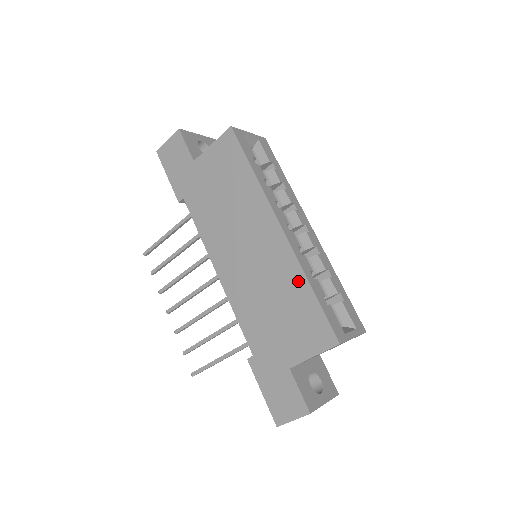
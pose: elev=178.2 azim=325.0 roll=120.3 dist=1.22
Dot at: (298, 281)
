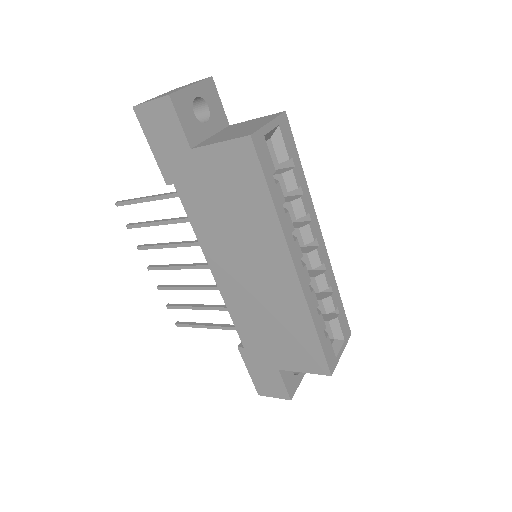
Dot at: (303, 320)
